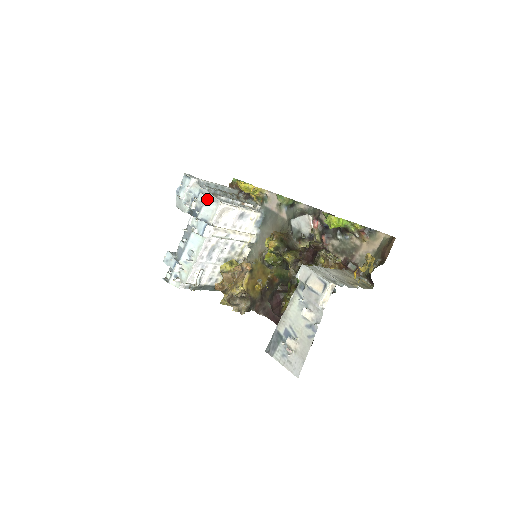
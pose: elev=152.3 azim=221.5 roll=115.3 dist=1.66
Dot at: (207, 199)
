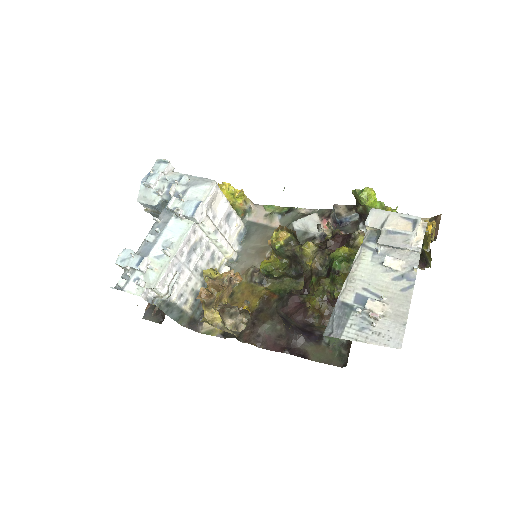
Dot at: (195, 181)
